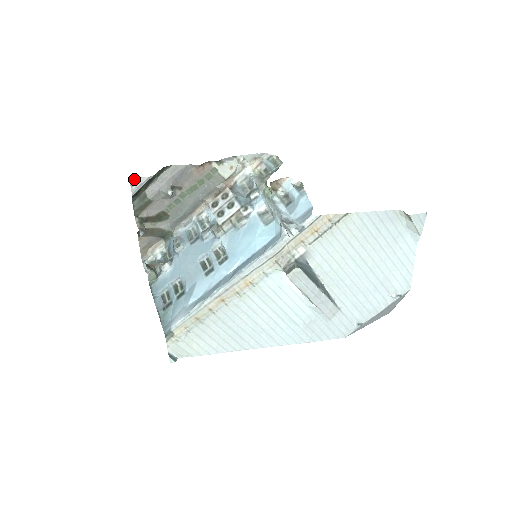
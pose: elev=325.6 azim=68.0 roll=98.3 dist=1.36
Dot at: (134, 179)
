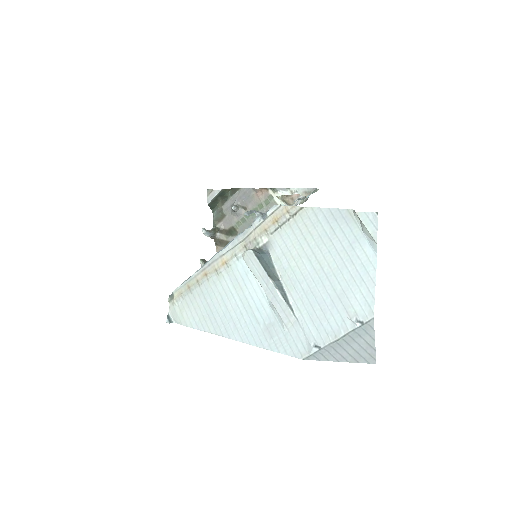
Dot at: (210, 191)
